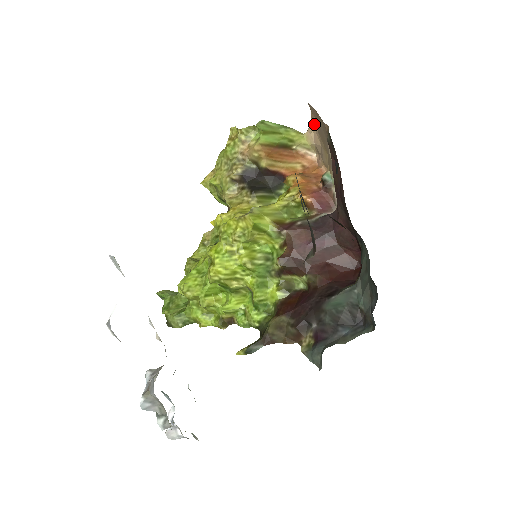
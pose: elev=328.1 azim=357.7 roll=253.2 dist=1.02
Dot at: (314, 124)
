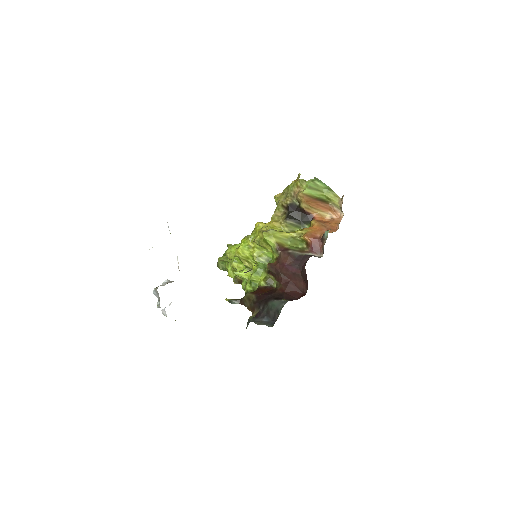
Dot at: (343, 196)
